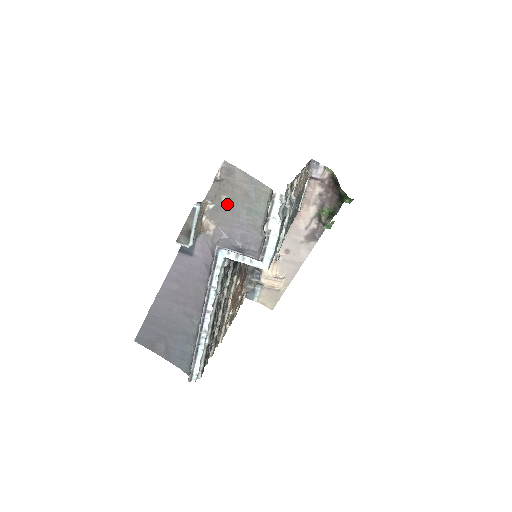
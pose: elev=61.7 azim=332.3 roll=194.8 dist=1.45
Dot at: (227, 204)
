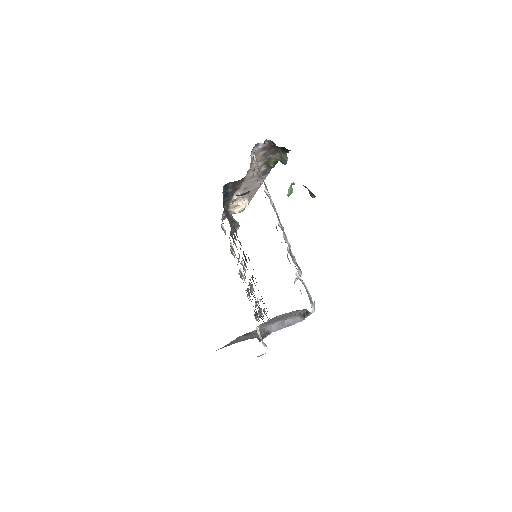
Dot at: occluded
